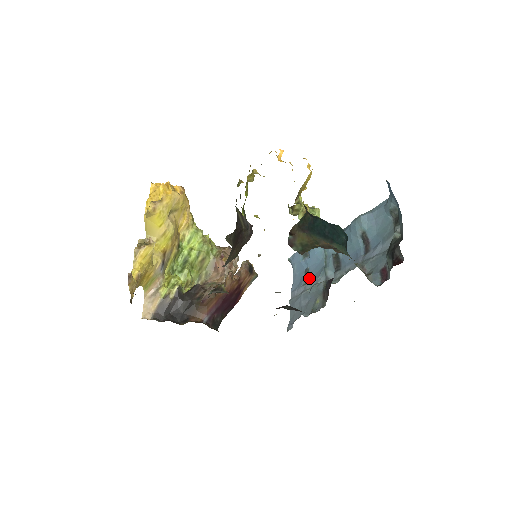
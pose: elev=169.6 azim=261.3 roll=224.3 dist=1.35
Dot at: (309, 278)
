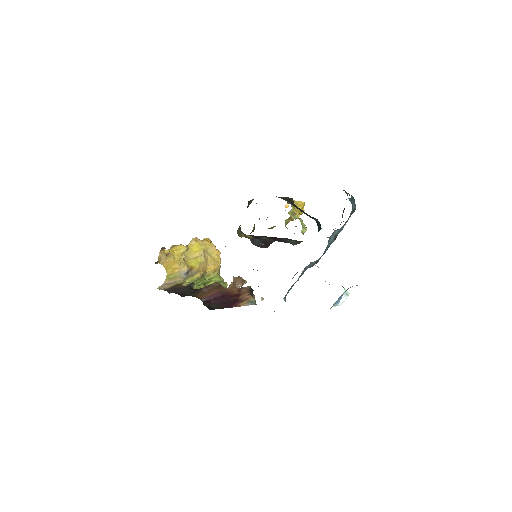
Dot at: occluded
